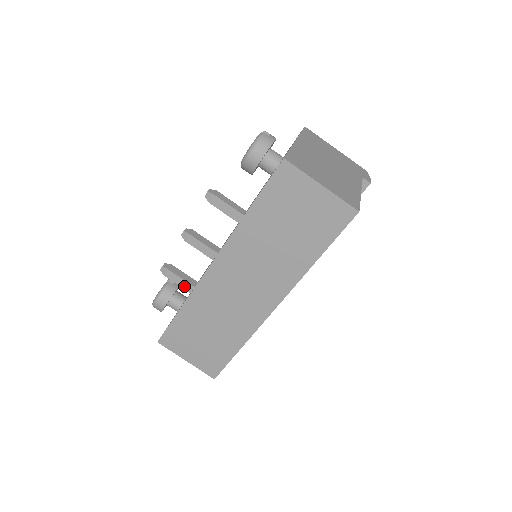
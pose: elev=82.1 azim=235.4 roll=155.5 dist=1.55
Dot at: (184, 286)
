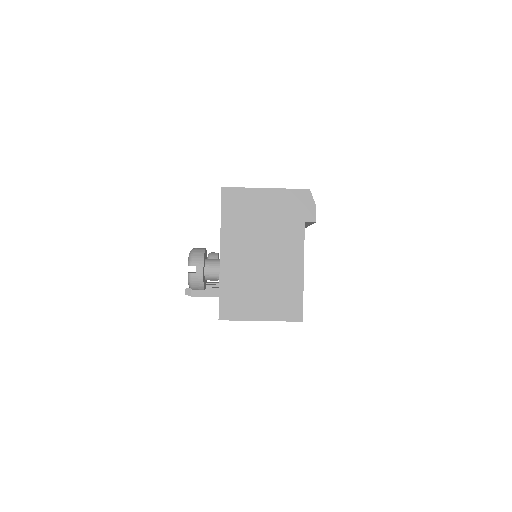
Dot at: occluded
